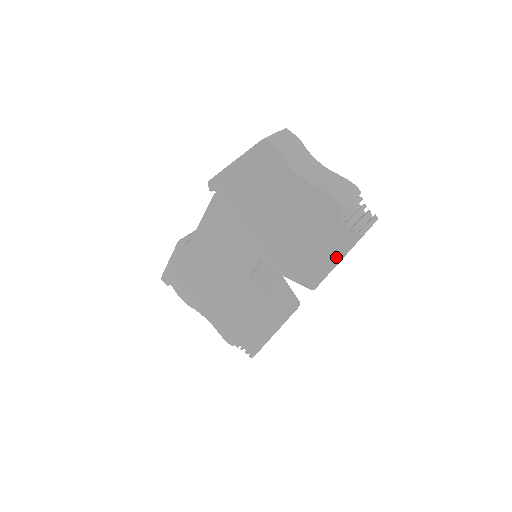
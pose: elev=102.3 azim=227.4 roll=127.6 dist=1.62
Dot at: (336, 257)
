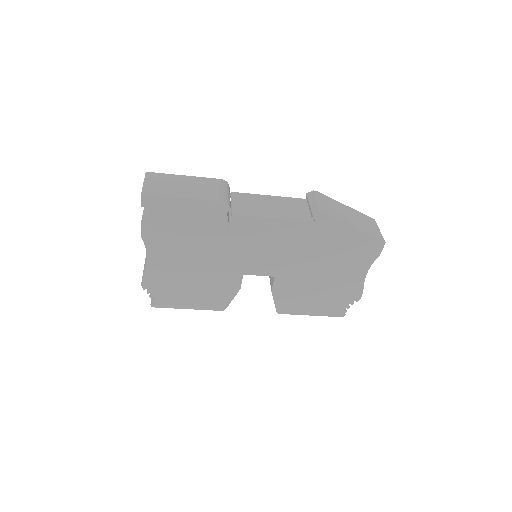
Dot at: (318, 313)
